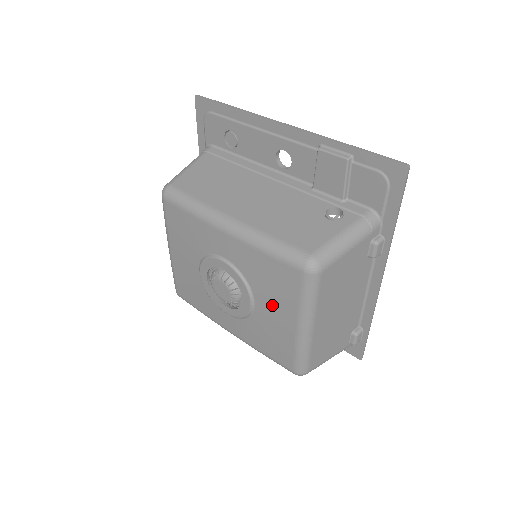
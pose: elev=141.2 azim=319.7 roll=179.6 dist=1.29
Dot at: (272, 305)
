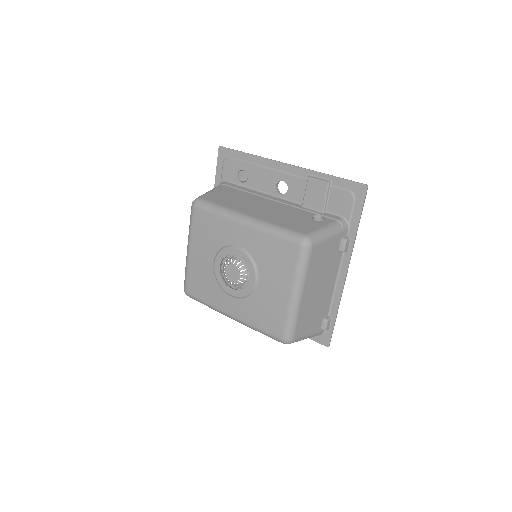
Dot at: (273, 279)
